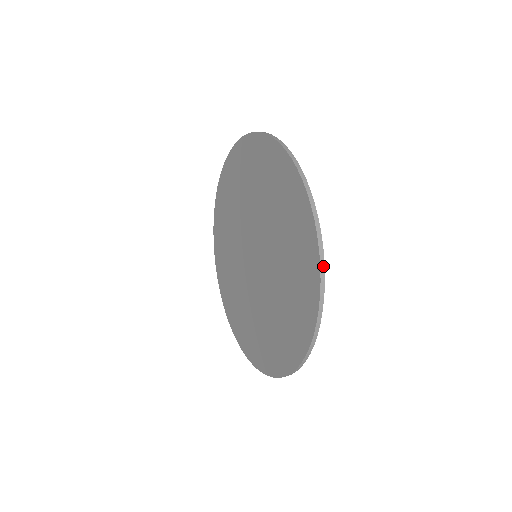
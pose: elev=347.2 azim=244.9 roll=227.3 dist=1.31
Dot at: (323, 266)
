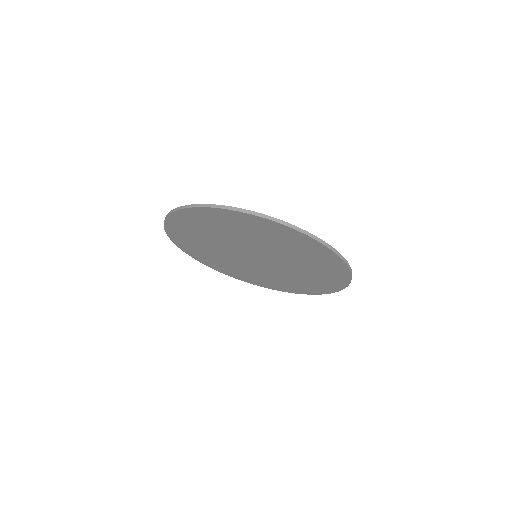
Dot at: occluded
